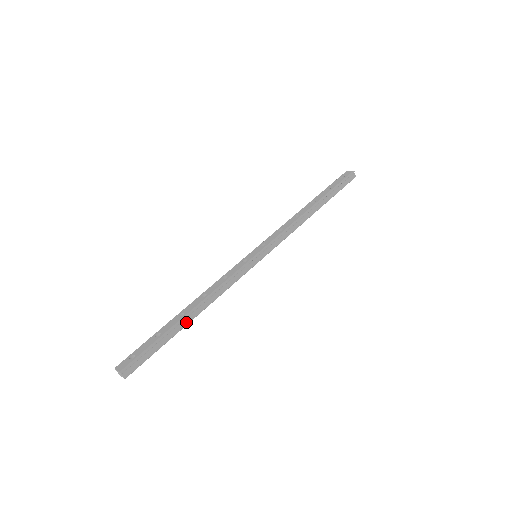
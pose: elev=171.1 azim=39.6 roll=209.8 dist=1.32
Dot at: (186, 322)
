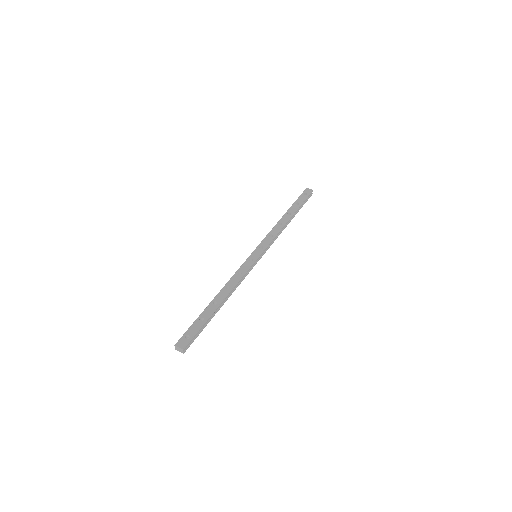
Dot at: (218, 309)
